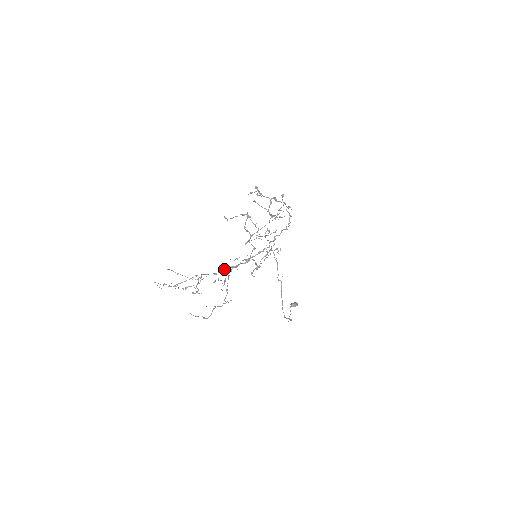
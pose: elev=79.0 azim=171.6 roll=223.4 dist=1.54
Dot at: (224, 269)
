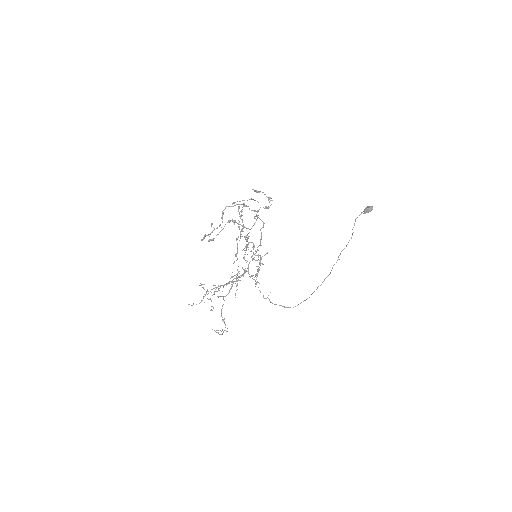
Dot at: (229, 282)
